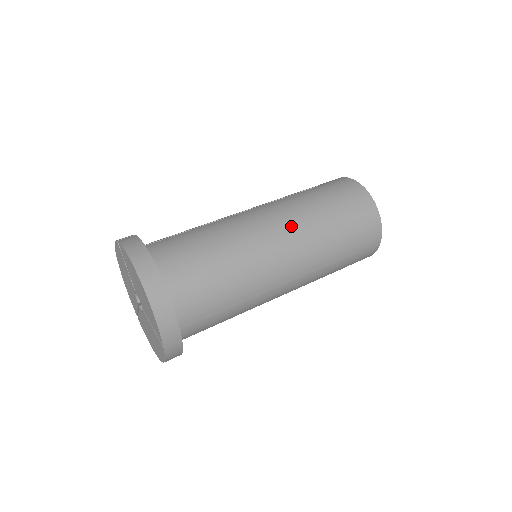
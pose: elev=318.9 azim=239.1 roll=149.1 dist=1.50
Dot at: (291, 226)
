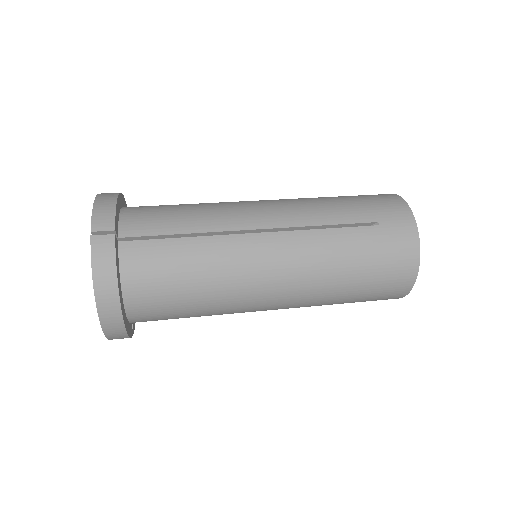
Dot at: occluded
